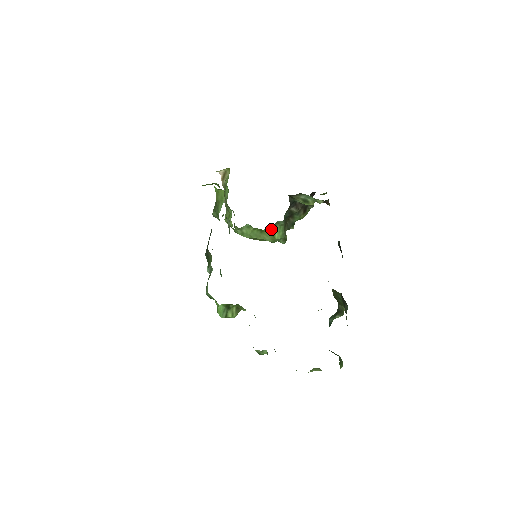
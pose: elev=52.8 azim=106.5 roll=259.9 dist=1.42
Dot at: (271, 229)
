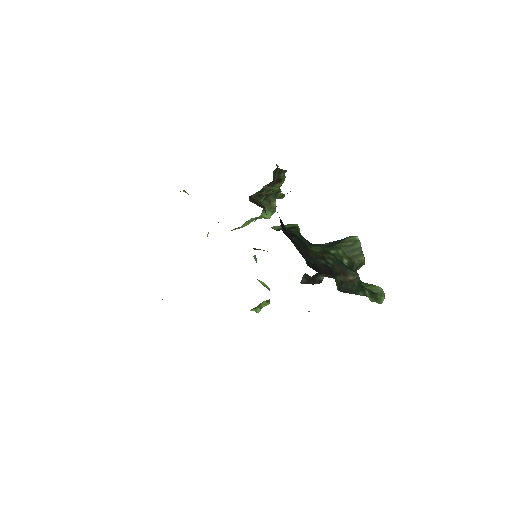
Dot at: (257, 218)
